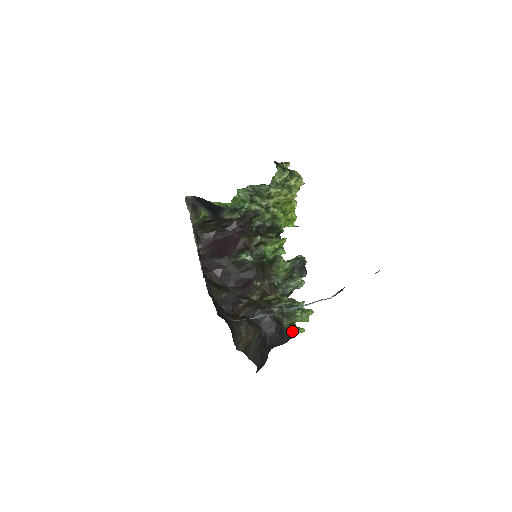
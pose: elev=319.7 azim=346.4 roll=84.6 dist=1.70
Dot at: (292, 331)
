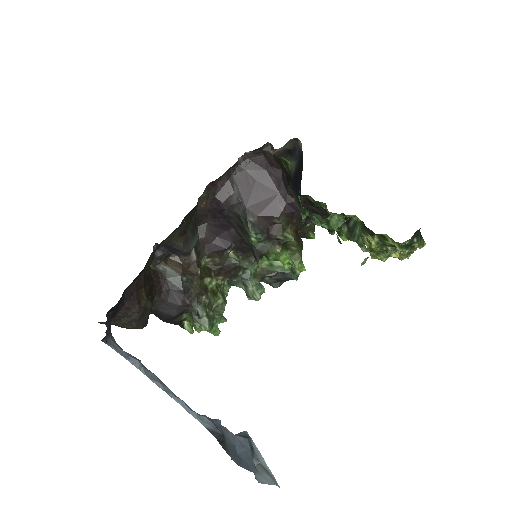
Dot at: (184, 322)
